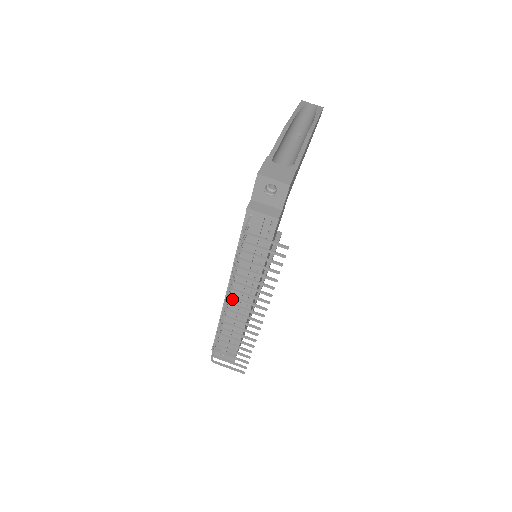
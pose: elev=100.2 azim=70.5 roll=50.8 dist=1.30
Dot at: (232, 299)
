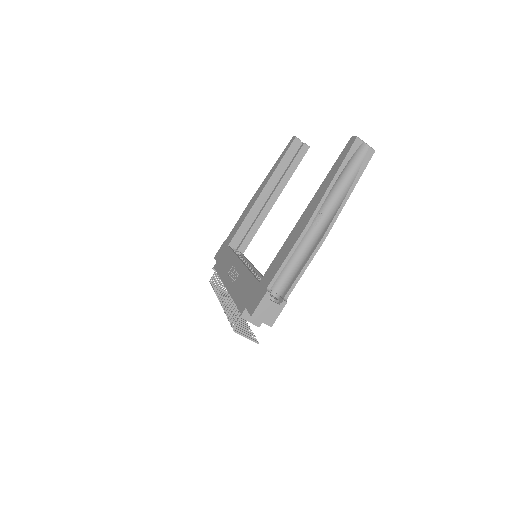
Dot at: occluded
